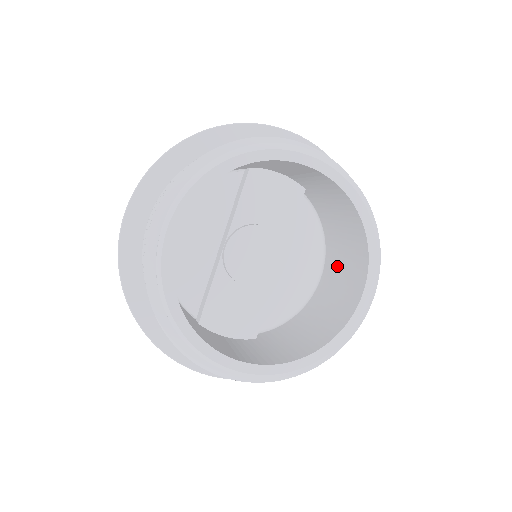
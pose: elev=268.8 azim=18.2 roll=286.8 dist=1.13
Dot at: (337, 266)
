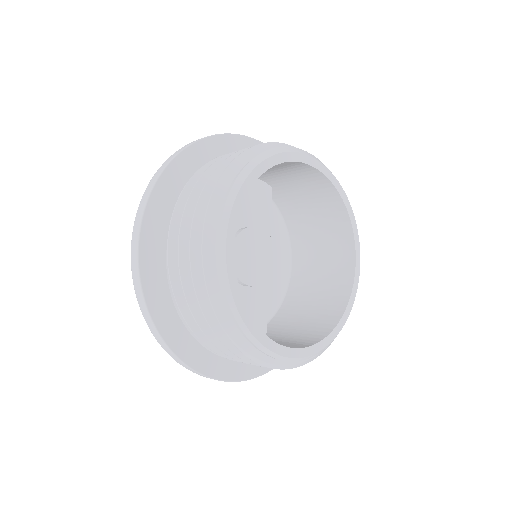
Dot at: (311, 249)
